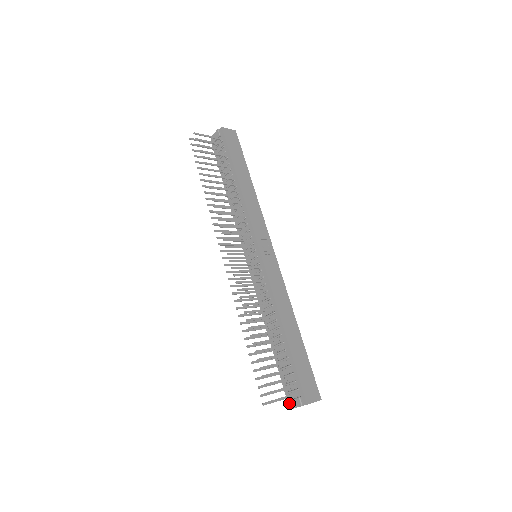
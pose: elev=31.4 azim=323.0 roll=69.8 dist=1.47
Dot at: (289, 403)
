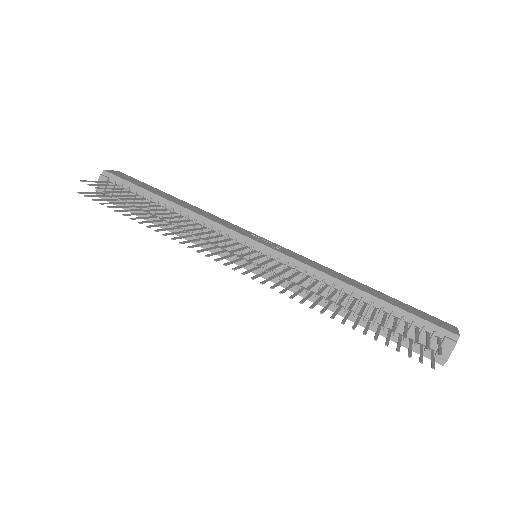
Dot at: (437, 360)
